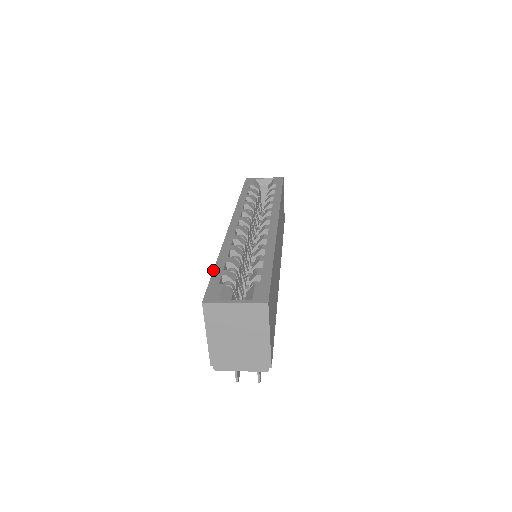
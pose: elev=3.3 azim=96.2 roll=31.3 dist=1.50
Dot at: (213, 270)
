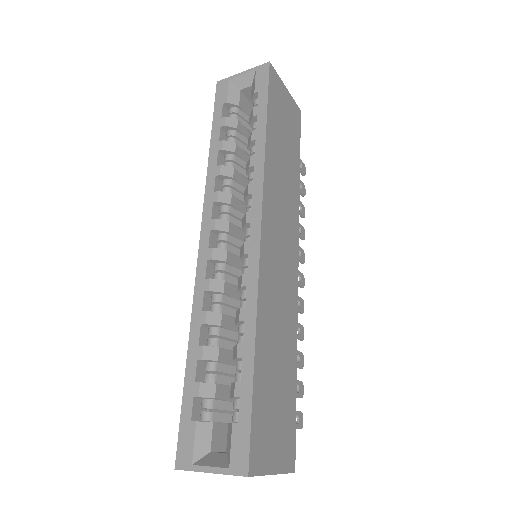
Dot at: occluded
